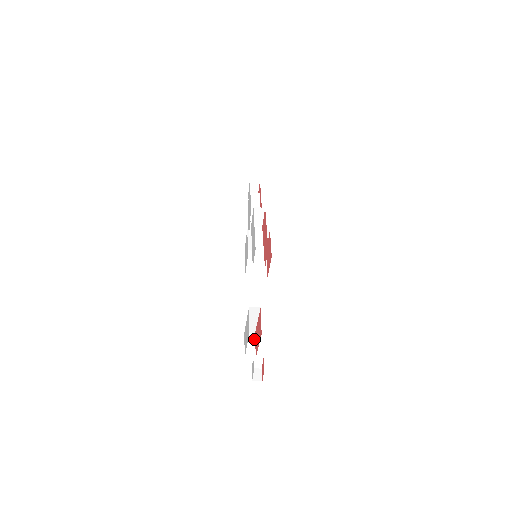
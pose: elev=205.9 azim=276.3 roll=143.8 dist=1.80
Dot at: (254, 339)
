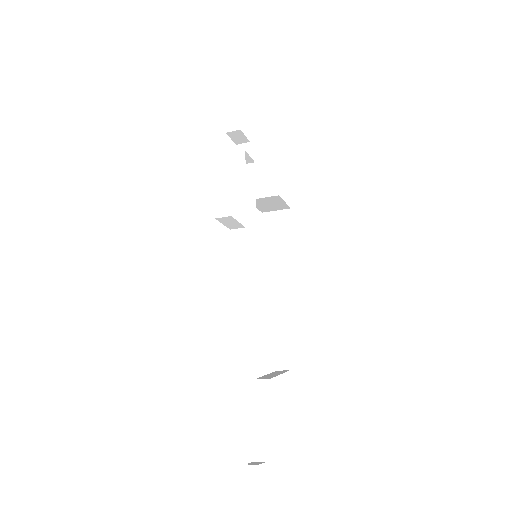
Dot at: (286, 344)
